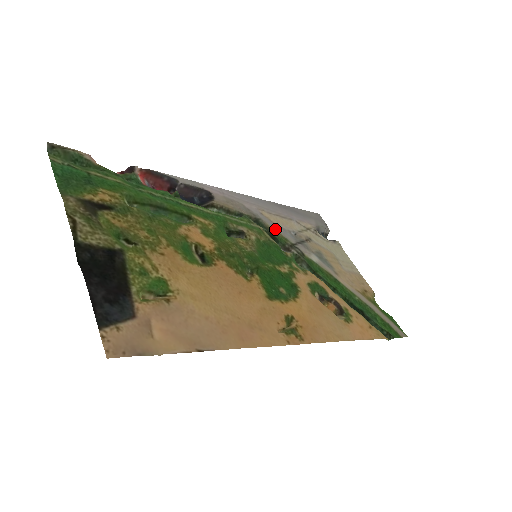
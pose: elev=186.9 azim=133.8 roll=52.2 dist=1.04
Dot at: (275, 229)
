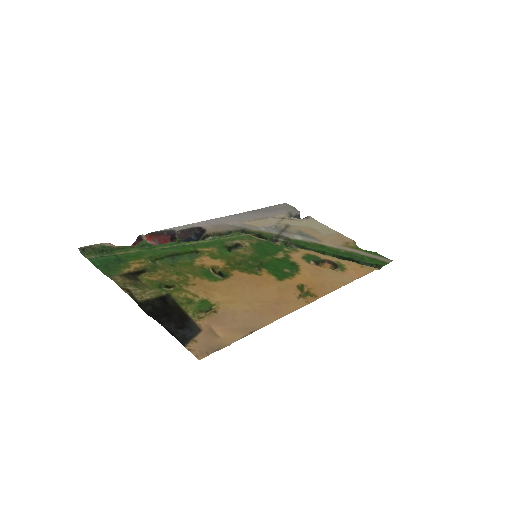
Dot at: (259, 230)
